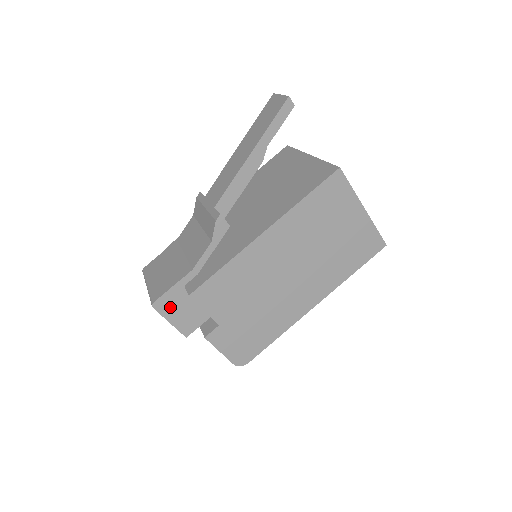
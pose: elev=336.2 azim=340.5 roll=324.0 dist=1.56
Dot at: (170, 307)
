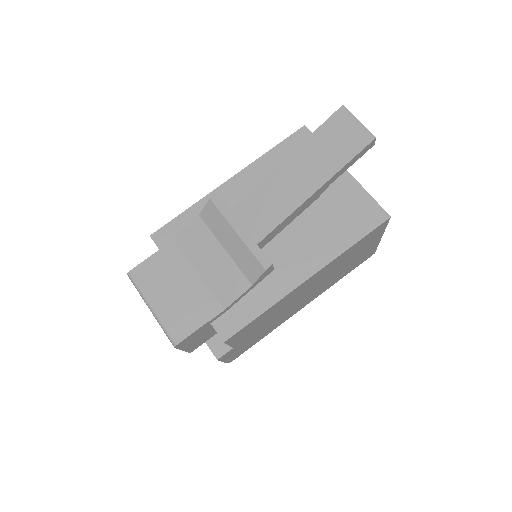
Dot at: (189, 341)
